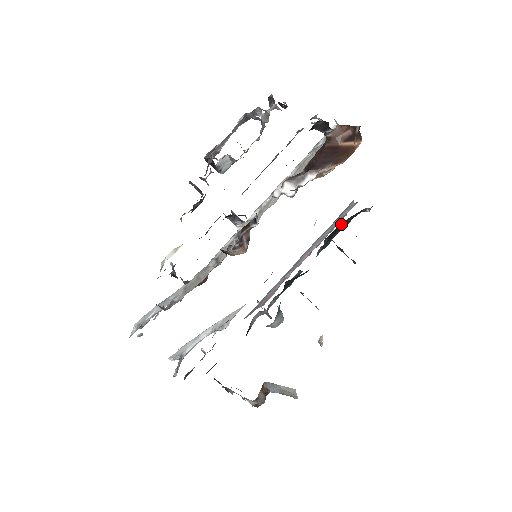
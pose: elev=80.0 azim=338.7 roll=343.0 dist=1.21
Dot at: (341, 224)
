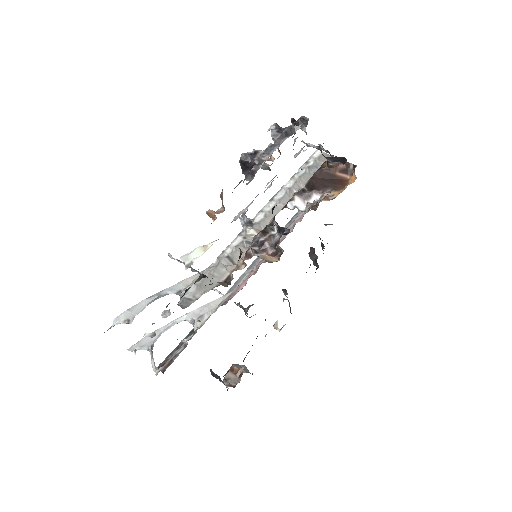
Dot at: occluded
